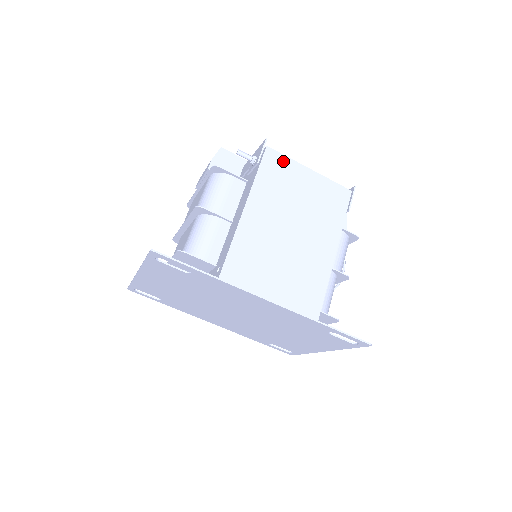
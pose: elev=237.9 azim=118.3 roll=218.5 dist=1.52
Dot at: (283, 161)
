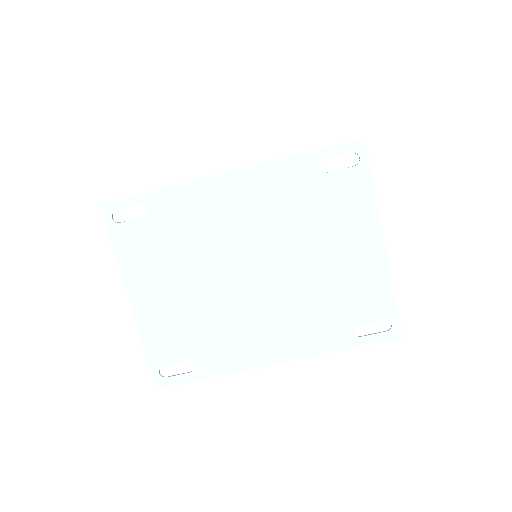
Dot at: occluded
